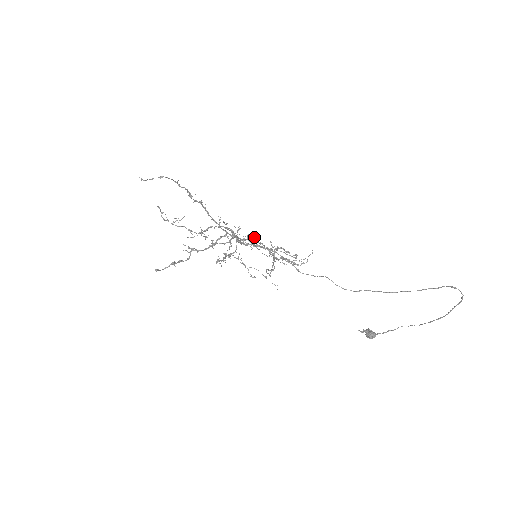
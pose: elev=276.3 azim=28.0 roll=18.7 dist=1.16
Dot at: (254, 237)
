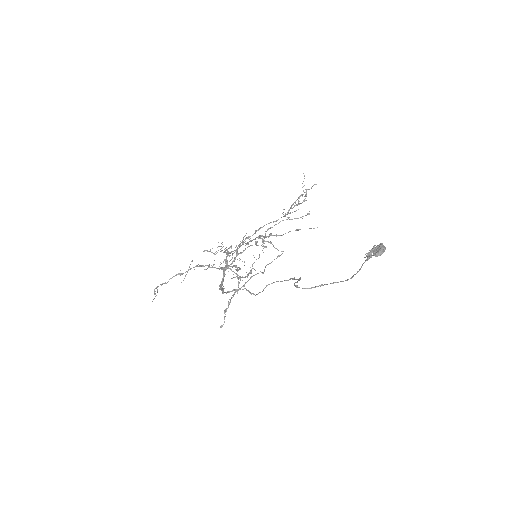
Dot at: (243, 241)
